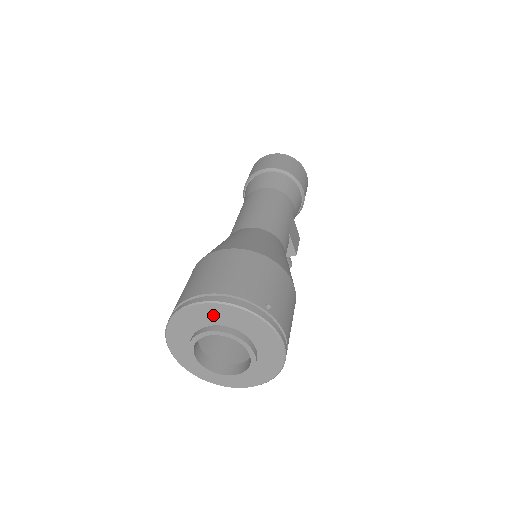
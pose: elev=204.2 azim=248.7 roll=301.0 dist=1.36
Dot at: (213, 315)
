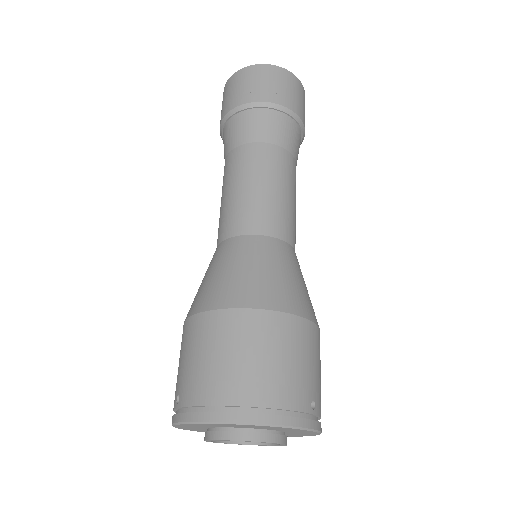
Dot at: (249, 427)
